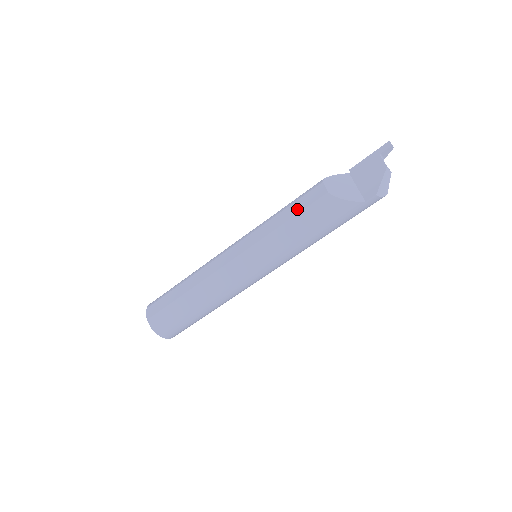
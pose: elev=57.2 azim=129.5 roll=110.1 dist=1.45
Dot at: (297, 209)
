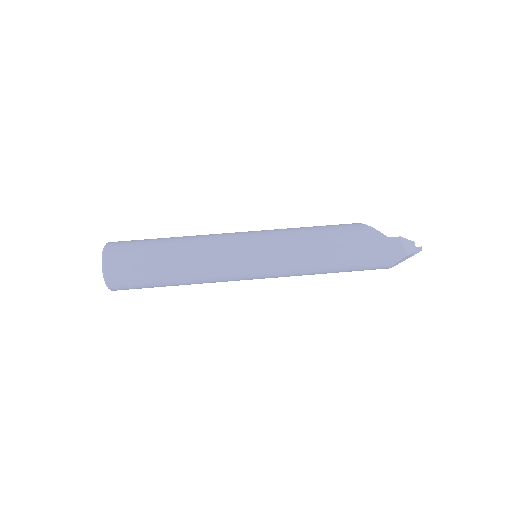
Dot at: occluded
